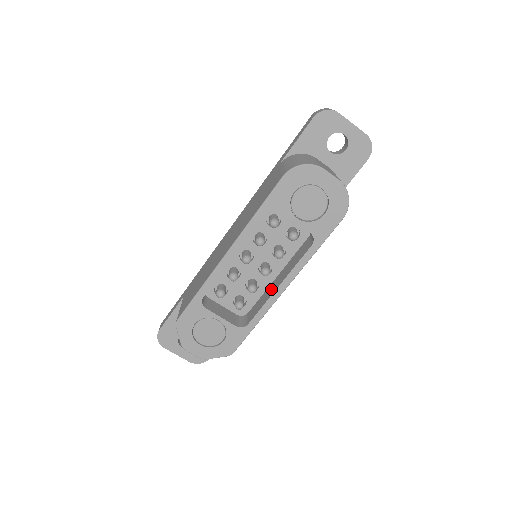
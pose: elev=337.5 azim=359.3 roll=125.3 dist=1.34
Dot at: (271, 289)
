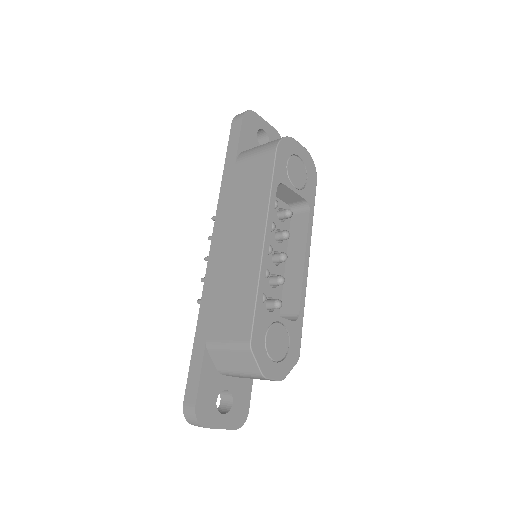
Dot at: (294, 272)
